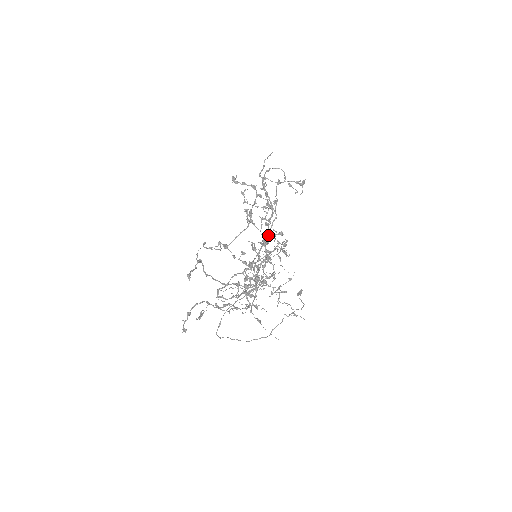
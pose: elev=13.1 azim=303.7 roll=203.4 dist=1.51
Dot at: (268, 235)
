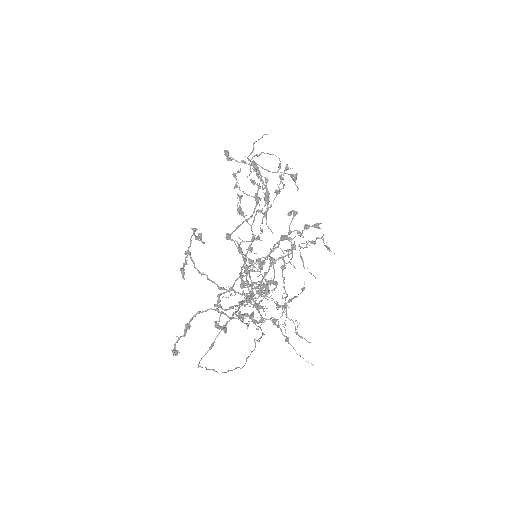
Dot at: (261, 233)
